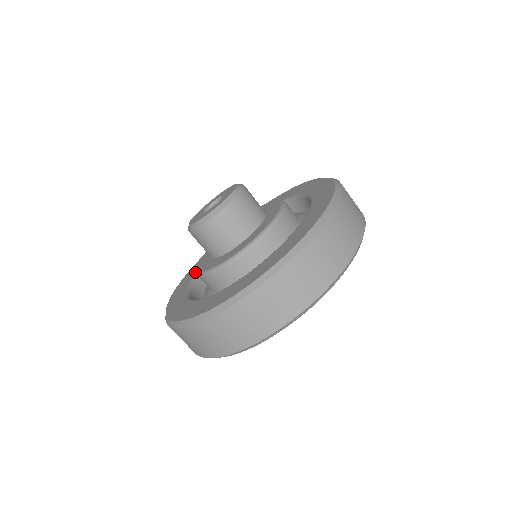
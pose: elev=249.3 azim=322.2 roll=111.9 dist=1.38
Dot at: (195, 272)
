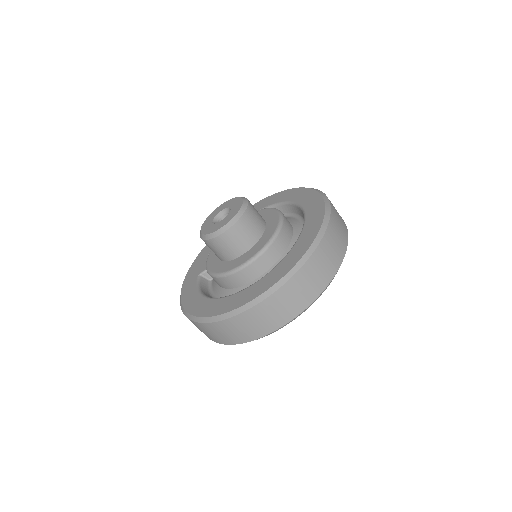
Dot at: (198, 292)
